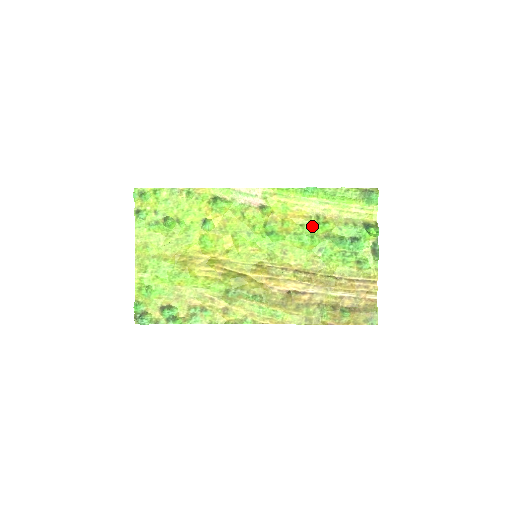
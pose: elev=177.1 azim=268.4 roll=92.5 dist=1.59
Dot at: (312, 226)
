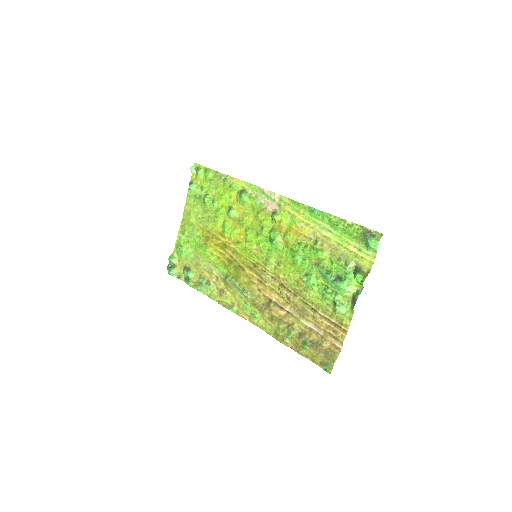
Dot at: (307, 248)
